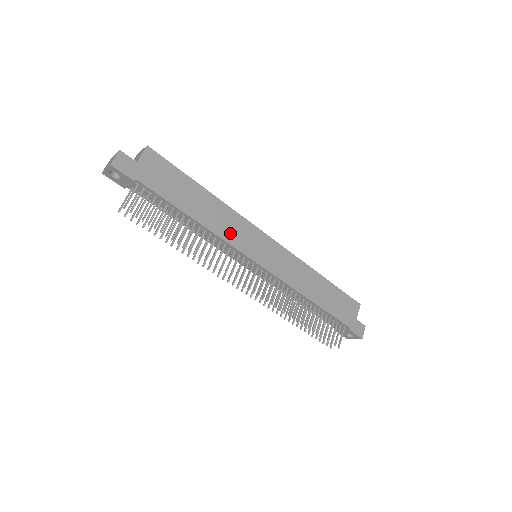
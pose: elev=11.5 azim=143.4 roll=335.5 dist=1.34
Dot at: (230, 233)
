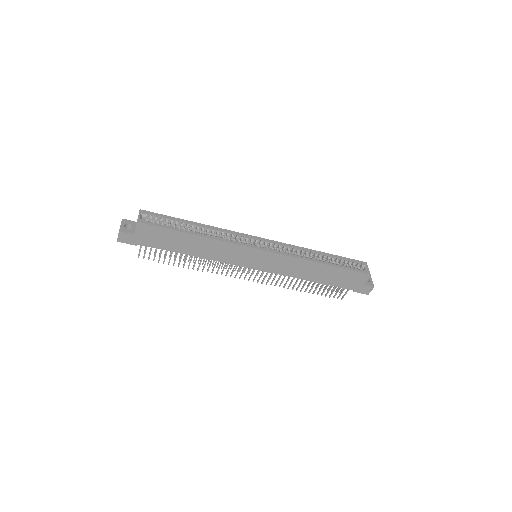
Dot at: (223, 256)
